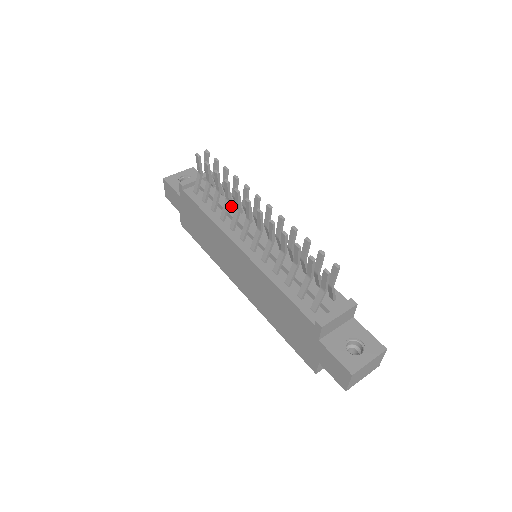
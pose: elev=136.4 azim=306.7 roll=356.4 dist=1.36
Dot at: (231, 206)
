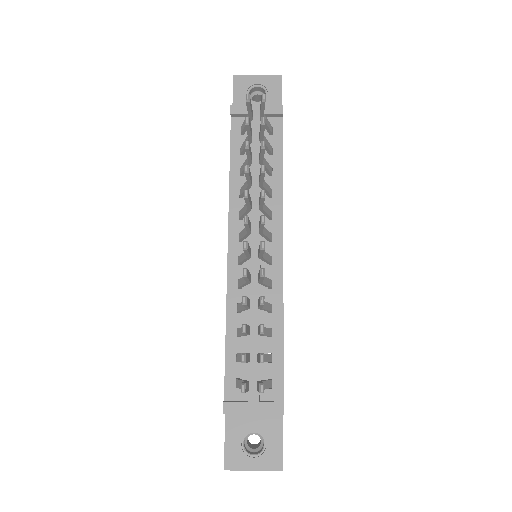
Dot at: (266, 178)
